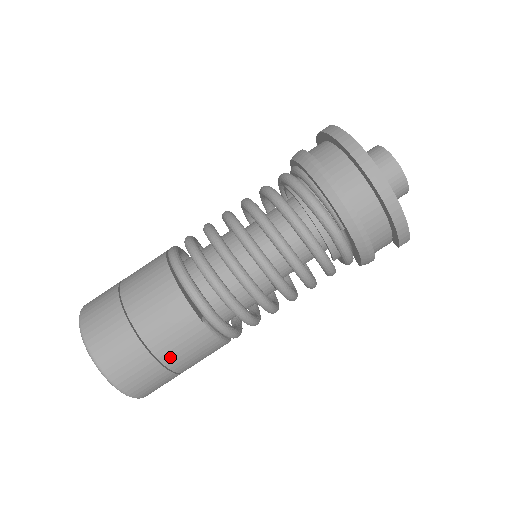
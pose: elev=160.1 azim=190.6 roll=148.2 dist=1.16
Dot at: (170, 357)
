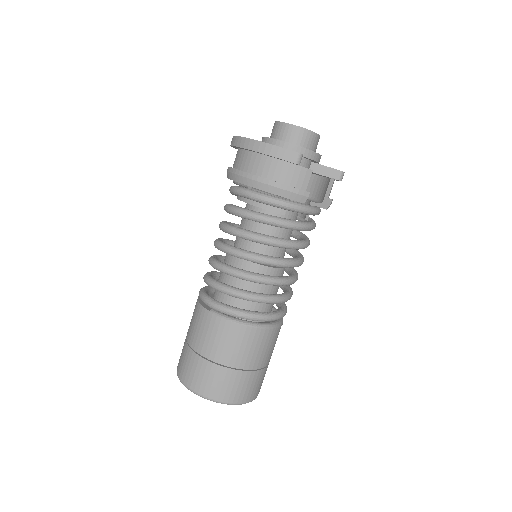
Dot at: (207, 350)
